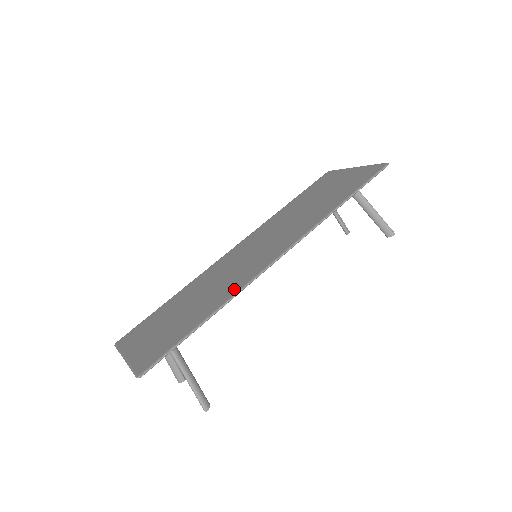
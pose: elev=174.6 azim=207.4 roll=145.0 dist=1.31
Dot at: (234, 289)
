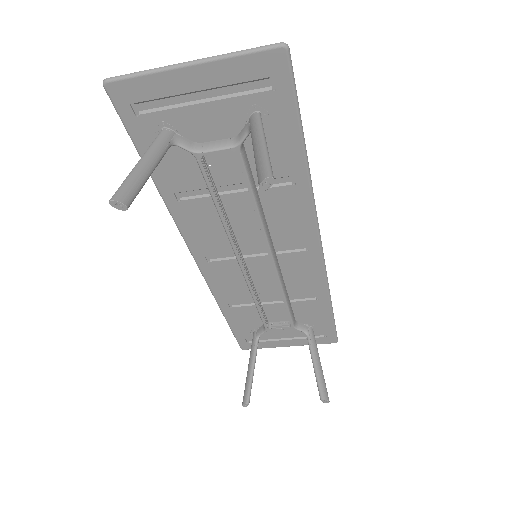
Dot at: (301, 198)
